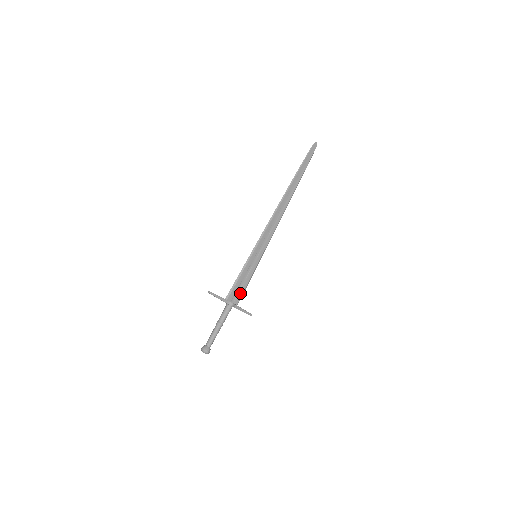
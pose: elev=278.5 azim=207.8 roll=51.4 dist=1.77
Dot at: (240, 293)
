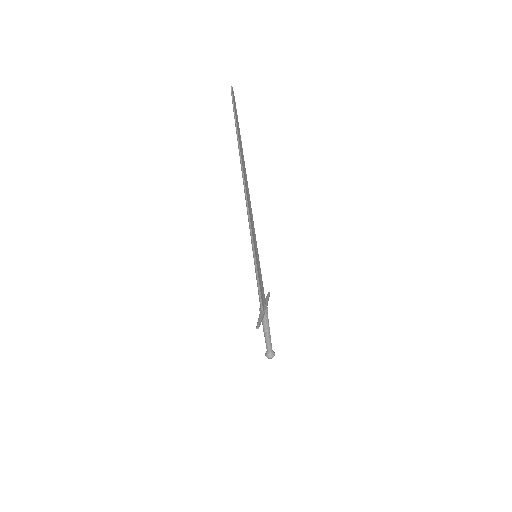
Dot at: (263, 294)
